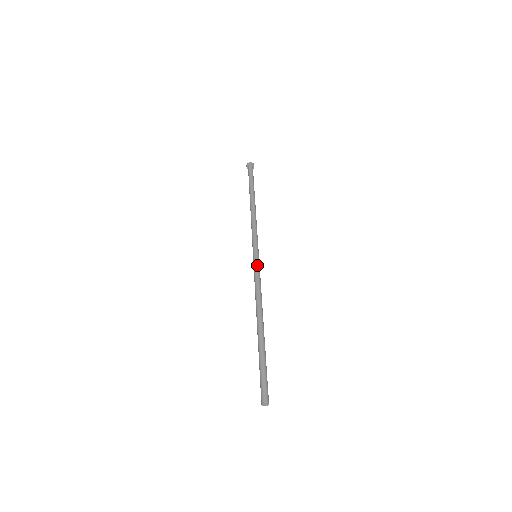
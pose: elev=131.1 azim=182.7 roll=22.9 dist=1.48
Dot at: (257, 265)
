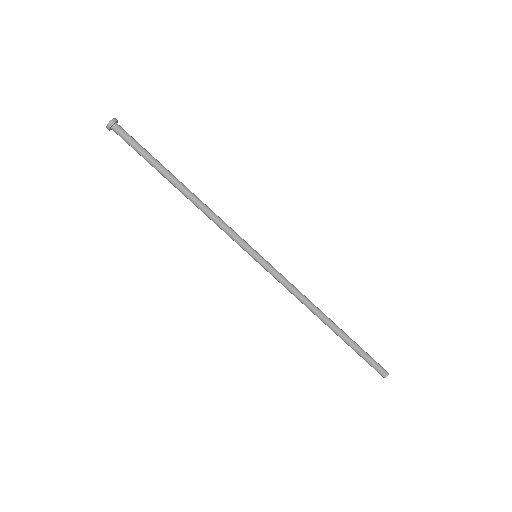
Dot at: (270, 268)
